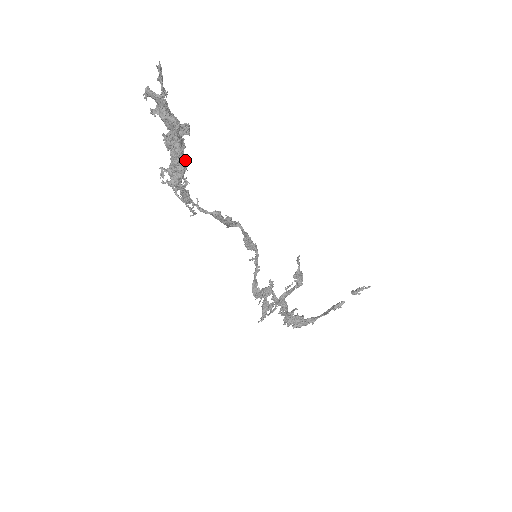
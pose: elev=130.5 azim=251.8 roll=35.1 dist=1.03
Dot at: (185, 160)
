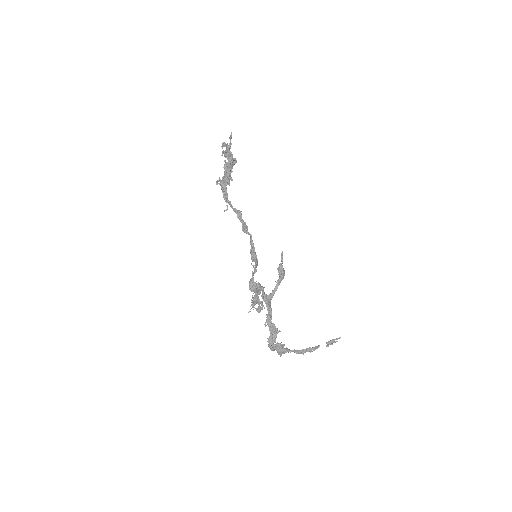
Dot at: (230, 179)
